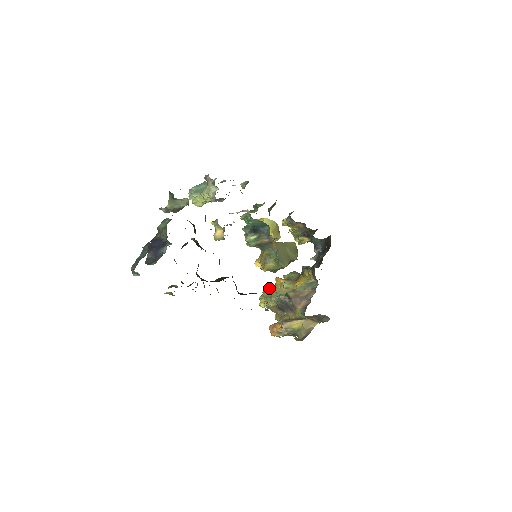
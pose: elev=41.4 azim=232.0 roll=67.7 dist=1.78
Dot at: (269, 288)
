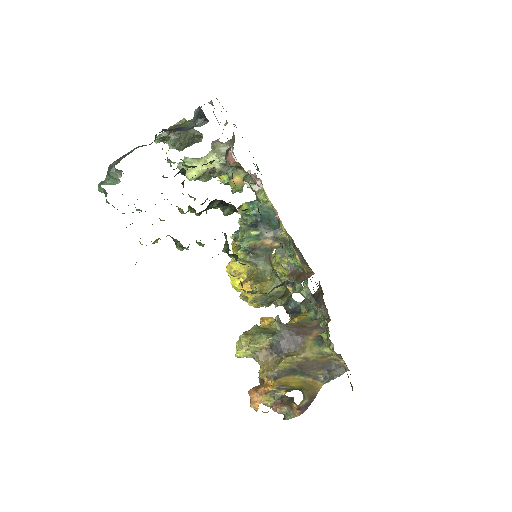
Dot at: (256, 324)
